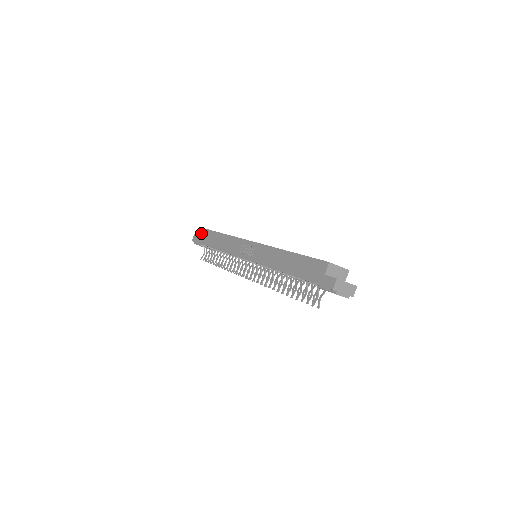
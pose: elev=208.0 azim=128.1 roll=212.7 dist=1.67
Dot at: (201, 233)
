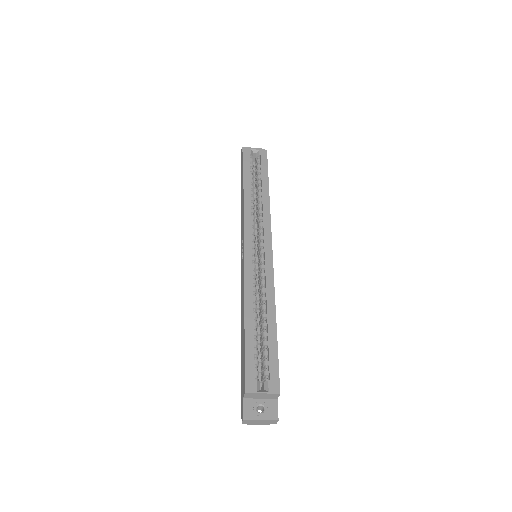
Dot at: (242, 156)
